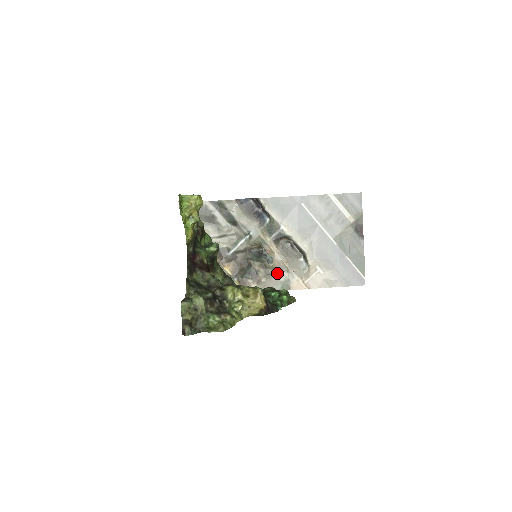
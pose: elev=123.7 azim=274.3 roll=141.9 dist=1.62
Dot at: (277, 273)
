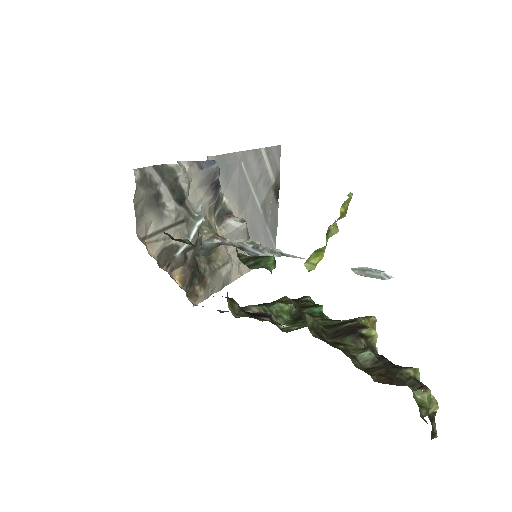
Dot at: (222, 266)
